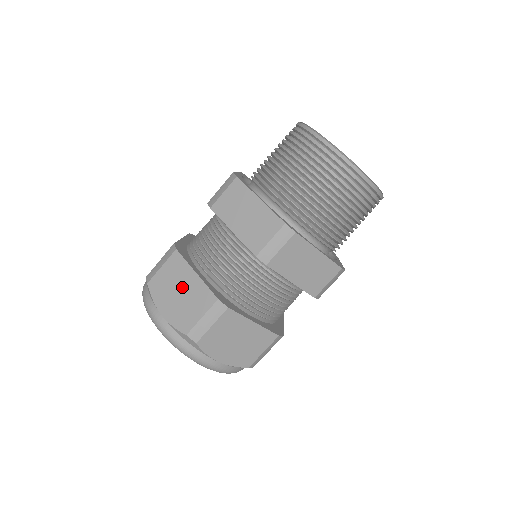
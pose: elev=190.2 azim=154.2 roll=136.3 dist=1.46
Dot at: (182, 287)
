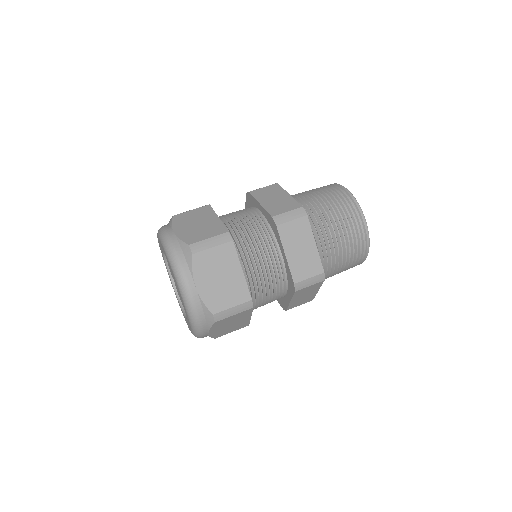
Dot at: (225, 275)
